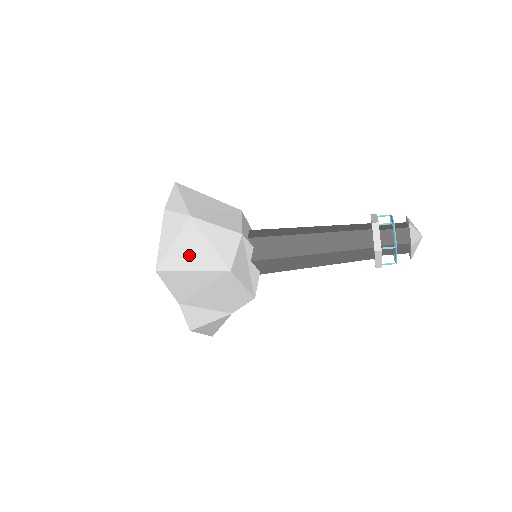
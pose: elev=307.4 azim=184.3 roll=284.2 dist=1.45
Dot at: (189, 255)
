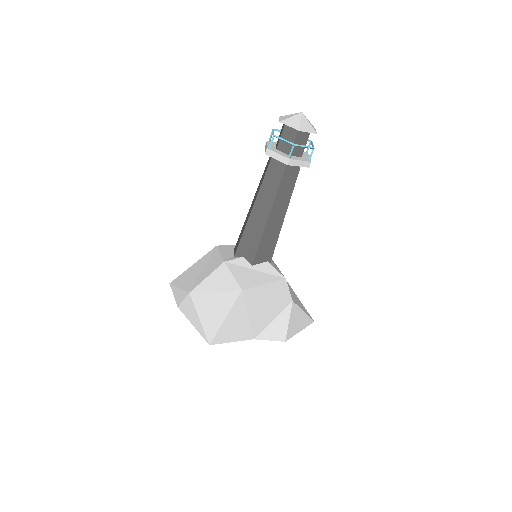
Dot at: (213, 313)
